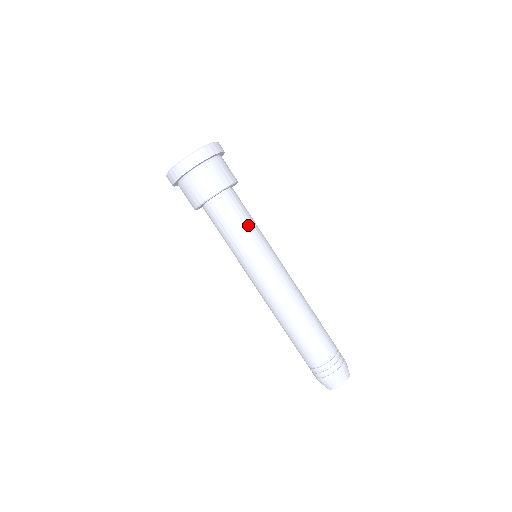
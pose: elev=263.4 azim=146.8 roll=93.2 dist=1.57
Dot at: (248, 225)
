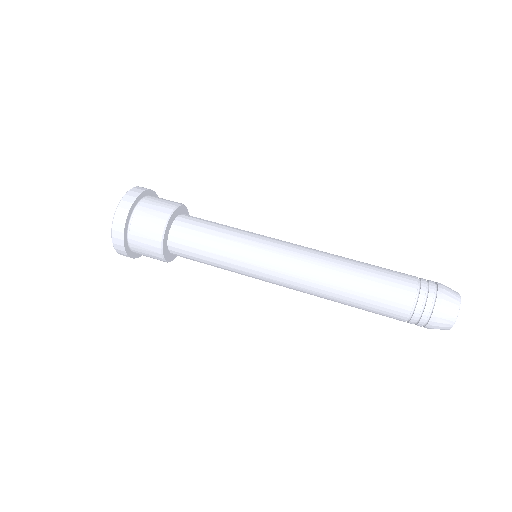
Dot at: occluded
